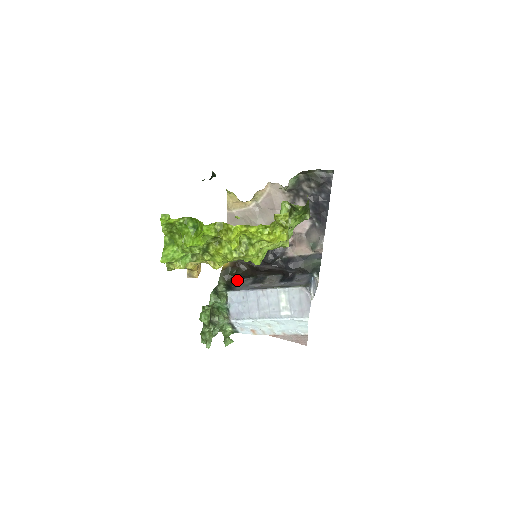
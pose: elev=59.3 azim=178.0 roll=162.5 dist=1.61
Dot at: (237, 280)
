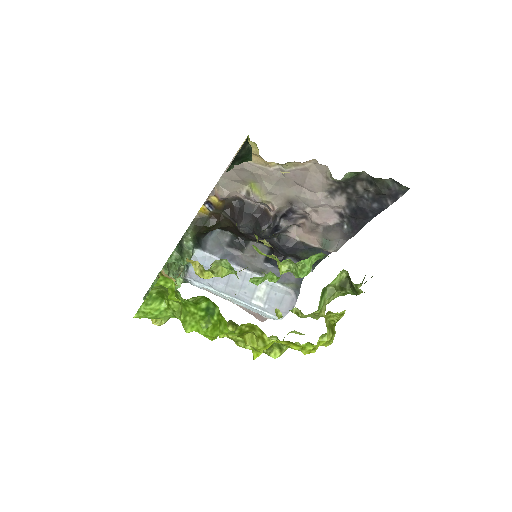
Dot at: occluded
